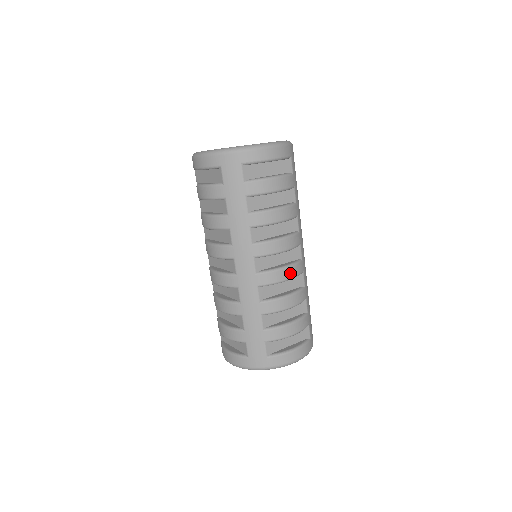
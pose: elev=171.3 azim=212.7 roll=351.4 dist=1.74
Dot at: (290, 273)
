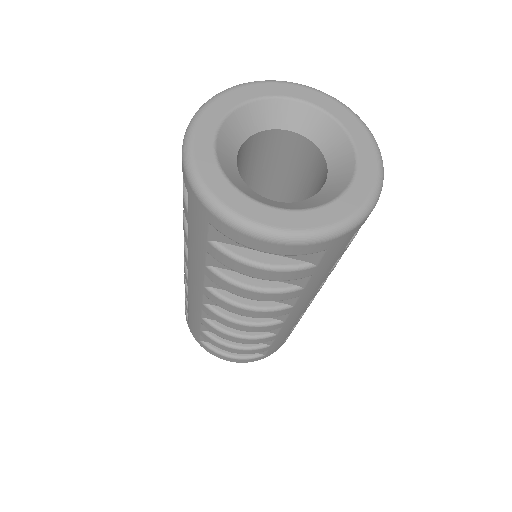
Dot at: (249, 329)
